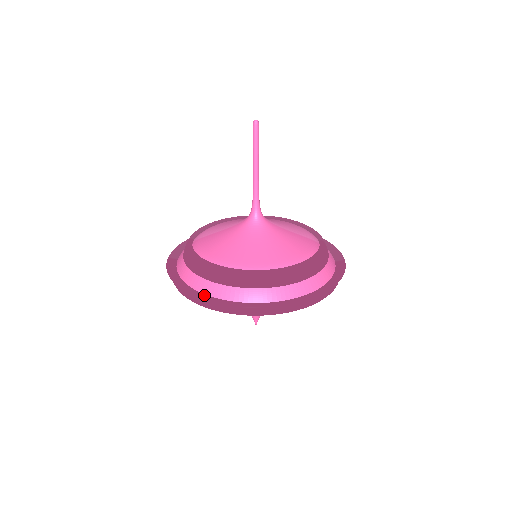
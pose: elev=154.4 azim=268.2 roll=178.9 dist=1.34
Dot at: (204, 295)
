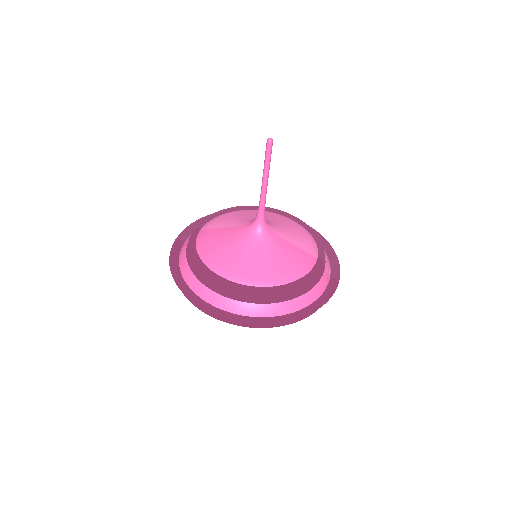
Dot at: (193, 293)
